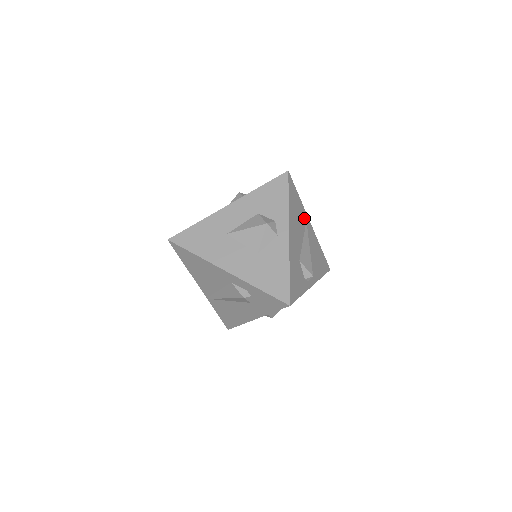
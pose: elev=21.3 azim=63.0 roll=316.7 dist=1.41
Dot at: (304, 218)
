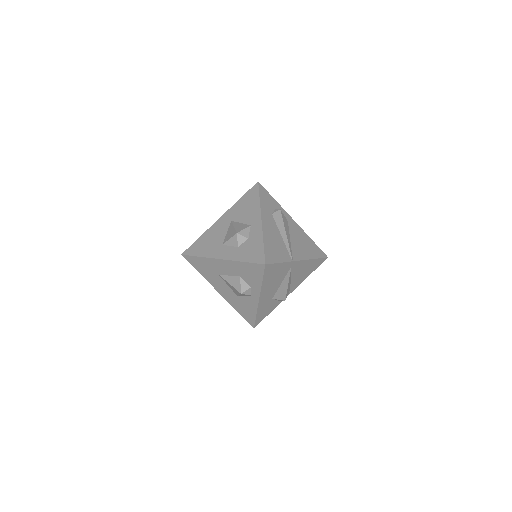
Dot at: (288, 268)
